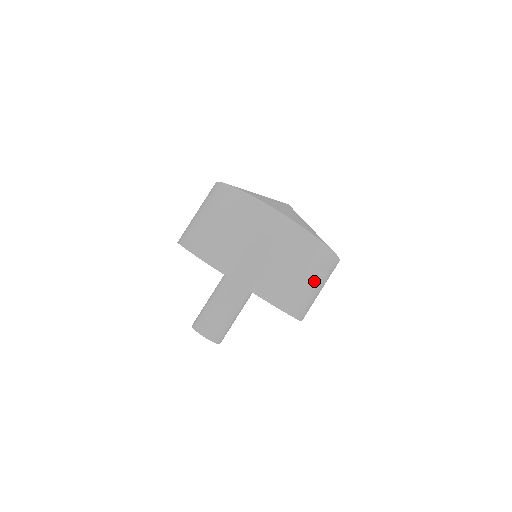
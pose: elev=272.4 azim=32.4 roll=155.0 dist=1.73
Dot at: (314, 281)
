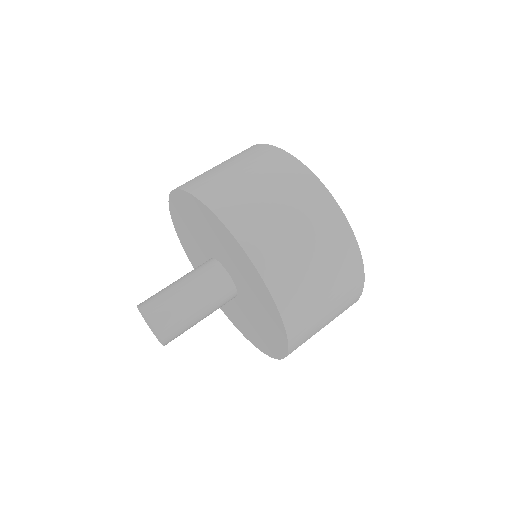
Dot at: (328, 321)
